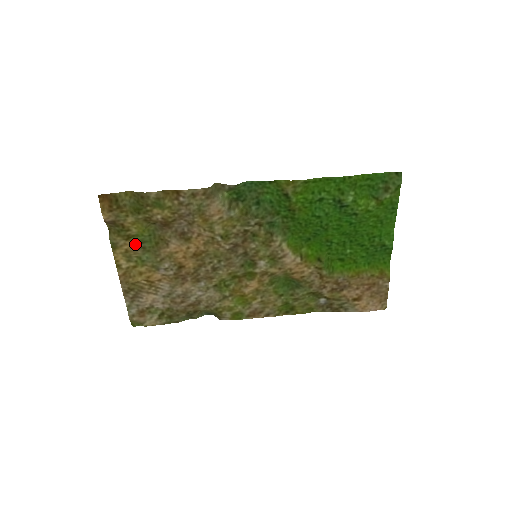
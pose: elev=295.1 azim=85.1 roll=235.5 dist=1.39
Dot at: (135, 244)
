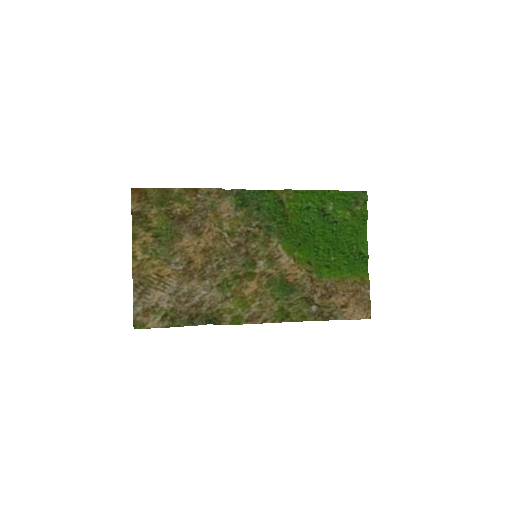
Dot at: (153, 236)
